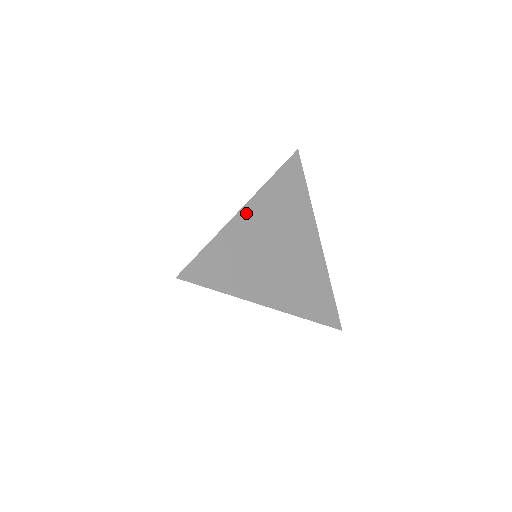
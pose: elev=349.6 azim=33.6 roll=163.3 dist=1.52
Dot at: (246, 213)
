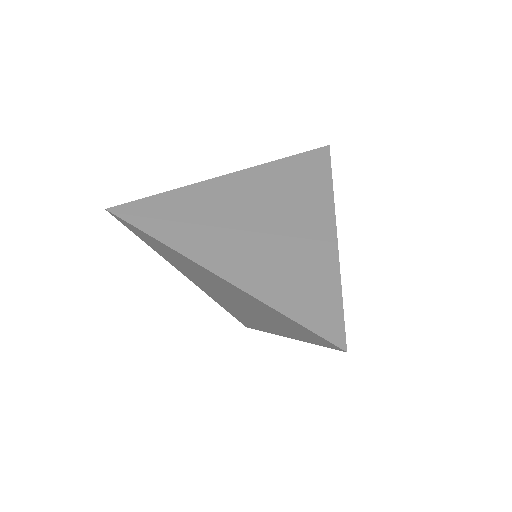
Dot at: (227, 180)
